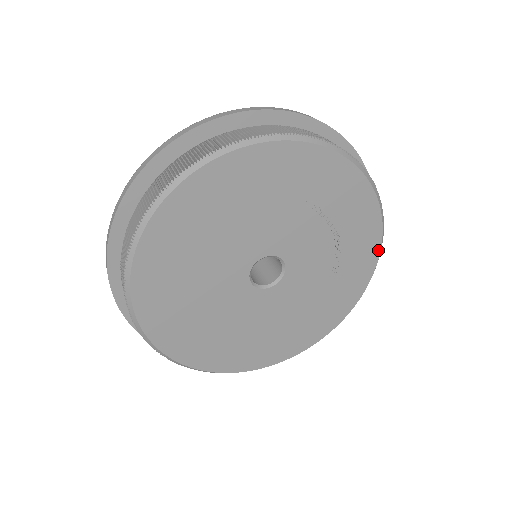
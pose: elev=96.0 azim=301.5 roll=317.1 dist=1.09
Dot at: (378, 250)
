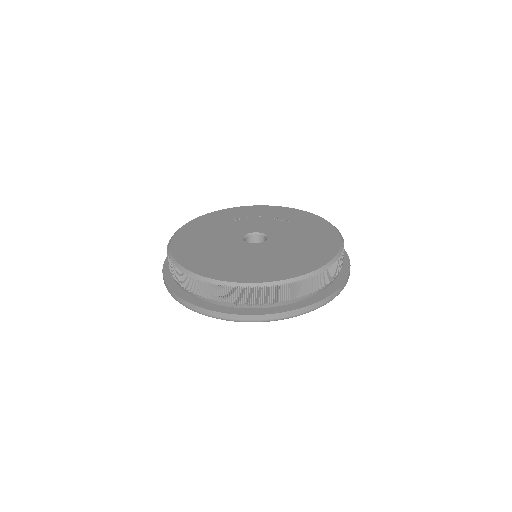
Dot at: (295, 210)
